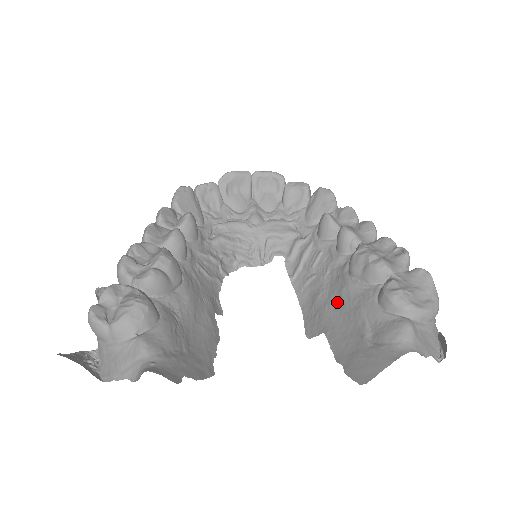
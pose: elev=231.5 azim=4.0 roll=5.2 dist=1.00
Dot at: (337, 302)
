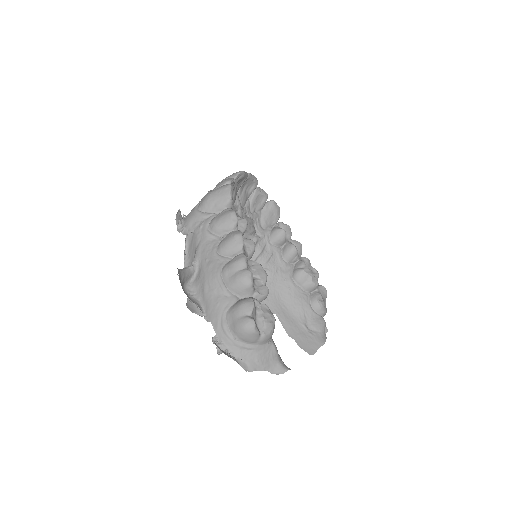
Dot at: (283, 295)
